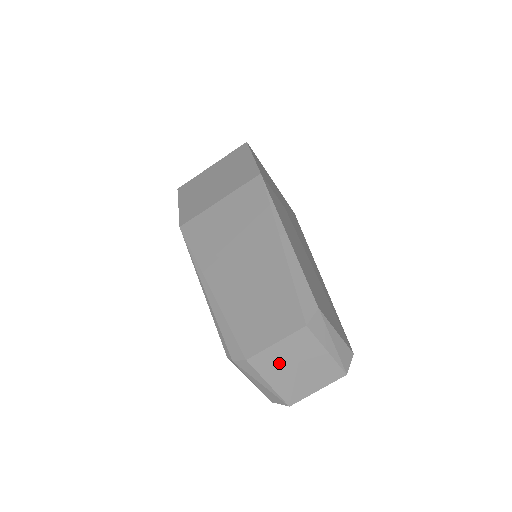
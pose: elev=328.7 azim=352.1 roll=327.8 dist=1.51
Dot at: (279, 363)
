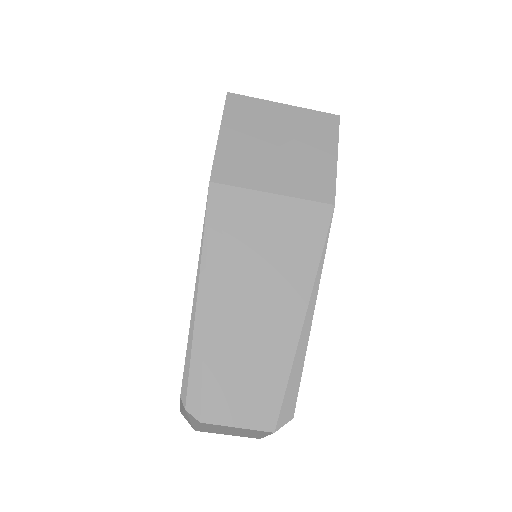
Dot at: (223, 428)
